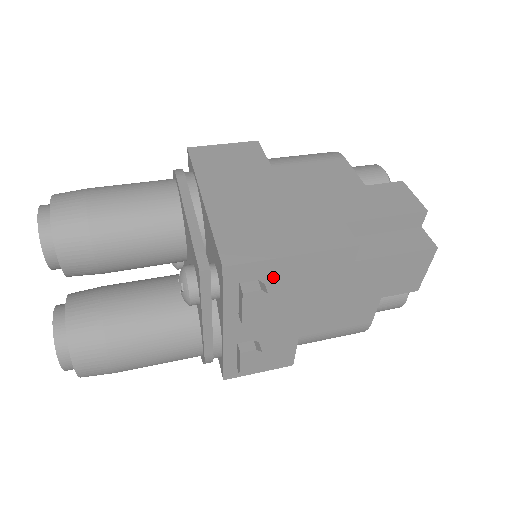
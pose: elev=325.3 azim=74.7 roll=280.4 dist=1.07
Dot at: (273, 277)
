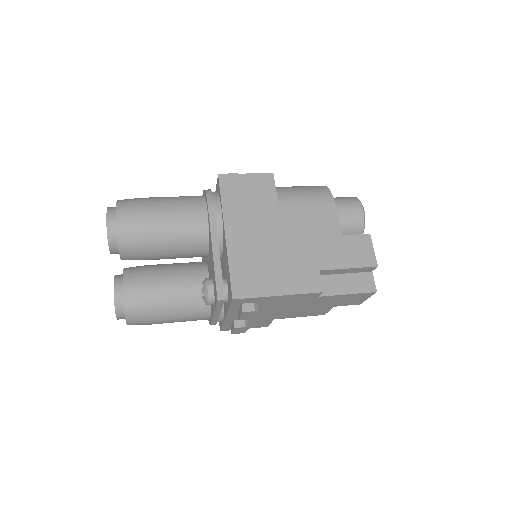
Dot at: (264, 302)
